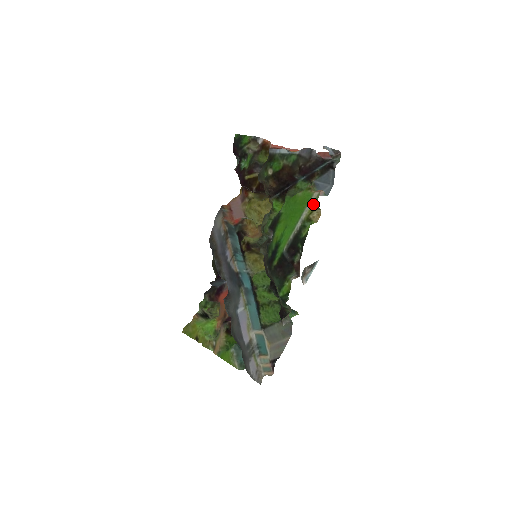
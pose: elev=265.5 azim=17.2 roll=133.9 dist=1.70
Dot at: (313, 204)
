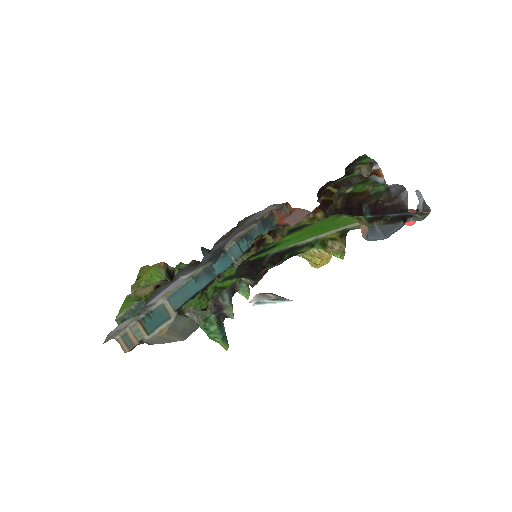
Dot at: (344, 230)
